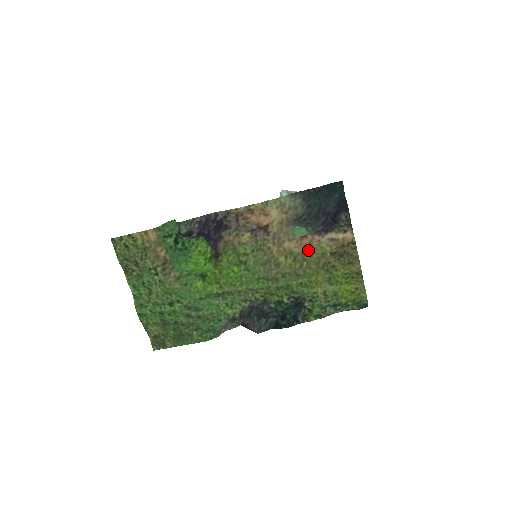
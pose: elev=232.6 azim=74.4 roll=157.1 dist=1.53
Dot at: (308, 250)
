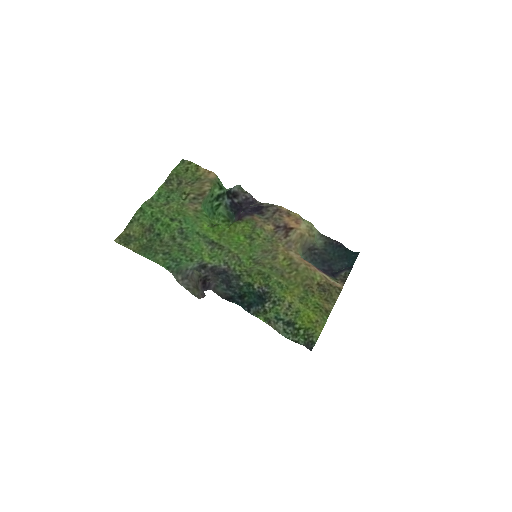
Dot at: (305, 266)
